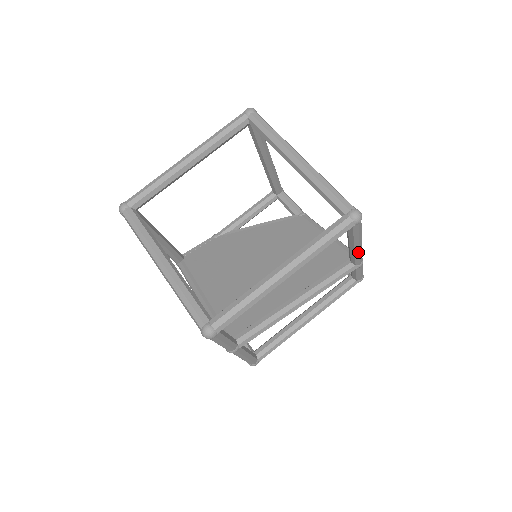
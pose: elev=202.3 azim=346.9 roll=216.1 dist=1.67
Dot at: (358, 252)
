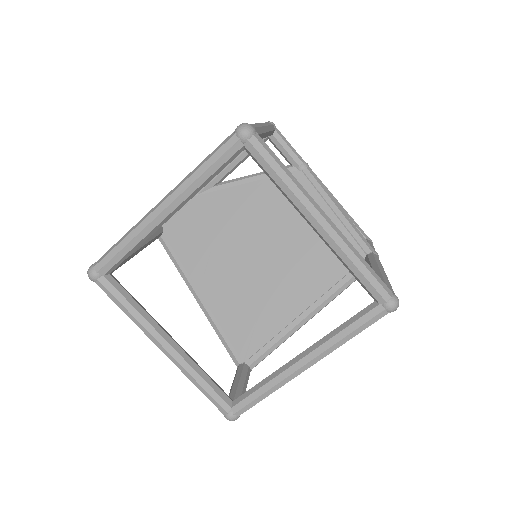
Dot at: occluded
